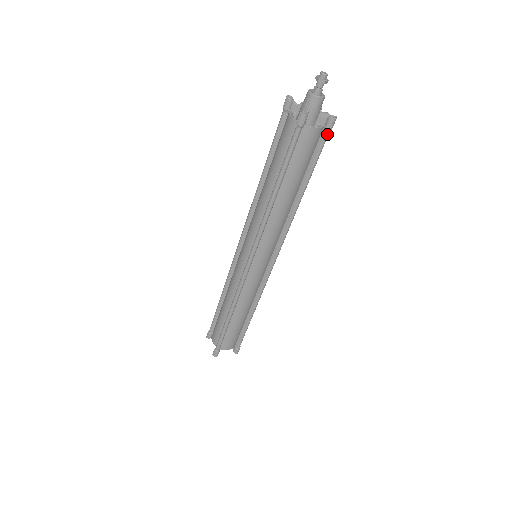
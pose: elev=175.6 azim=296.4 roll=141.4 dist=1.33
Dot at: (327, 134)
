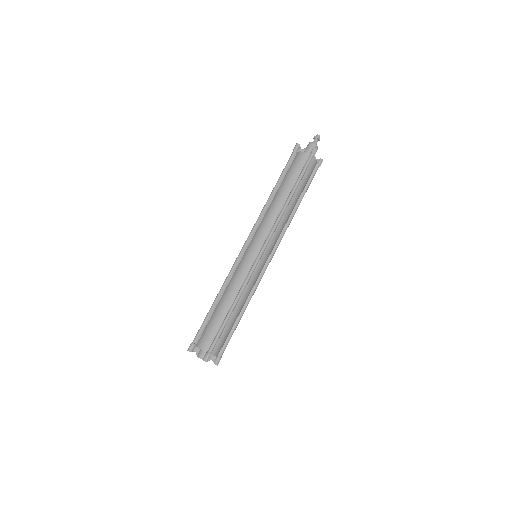
Dot at: occluded
